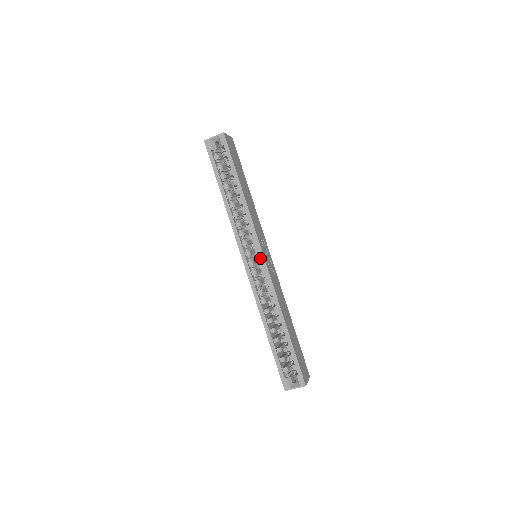
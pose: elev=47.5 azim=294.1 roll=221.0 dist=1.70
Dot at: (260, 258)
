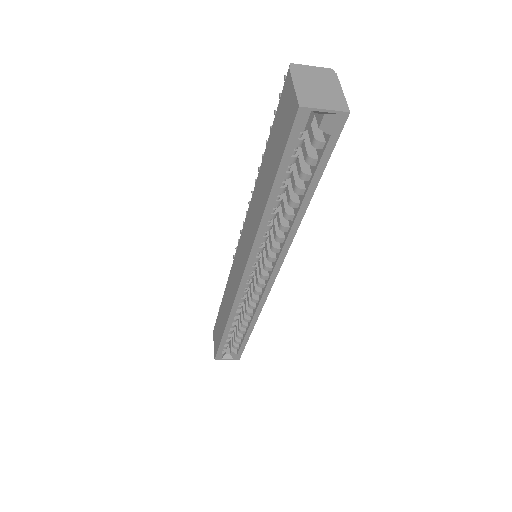
Dot at: (269, 279)
